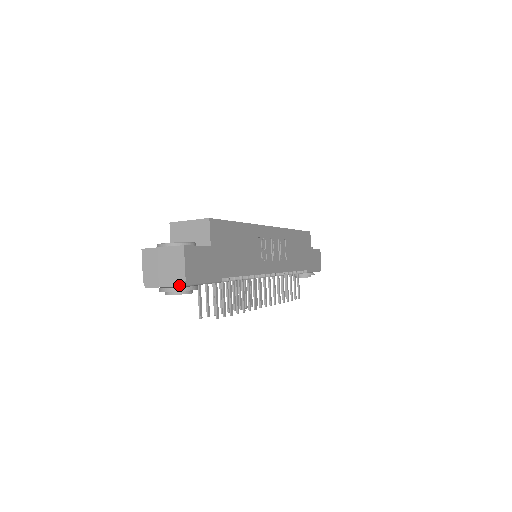
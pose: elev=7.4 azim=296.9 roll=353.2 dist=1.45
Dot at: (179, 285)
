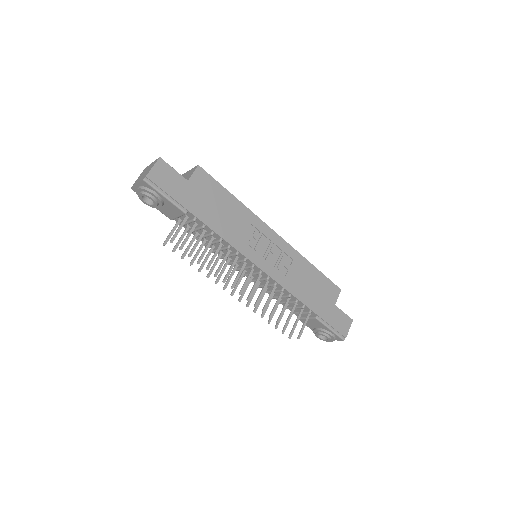
Dot at: (142, 180)
